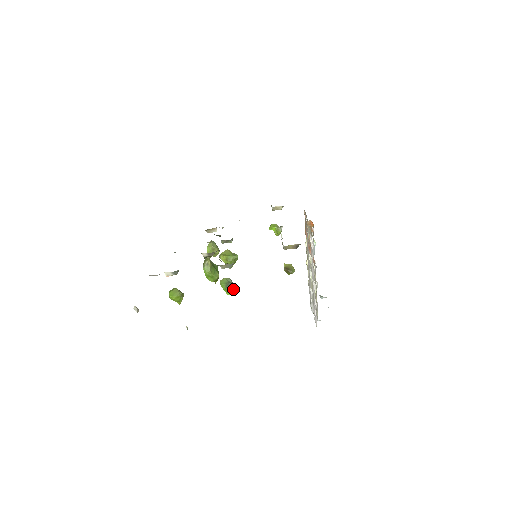
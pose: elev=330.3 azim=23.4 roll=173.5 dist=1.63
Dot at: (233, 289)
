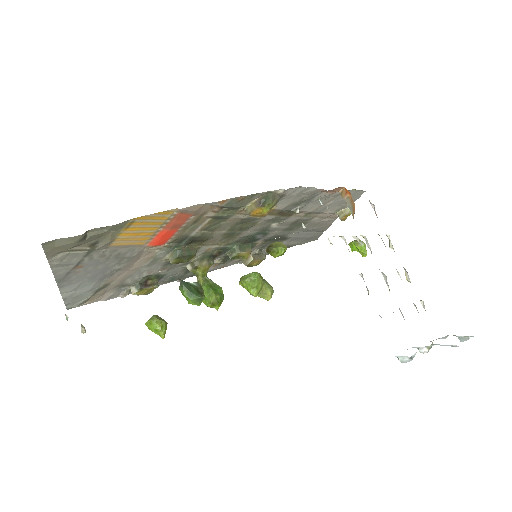
Dot at: (189, 290)
